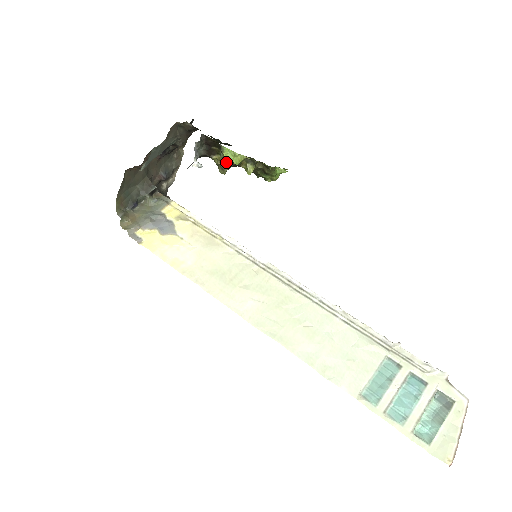
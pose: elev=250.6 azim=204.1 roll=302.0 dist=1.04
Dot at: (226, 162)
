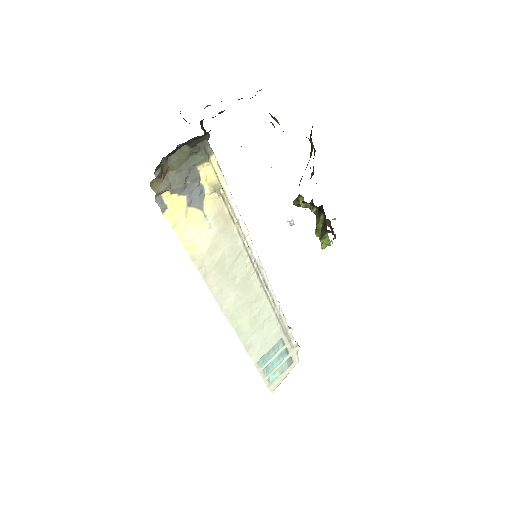
Dot at: (308, 207)
